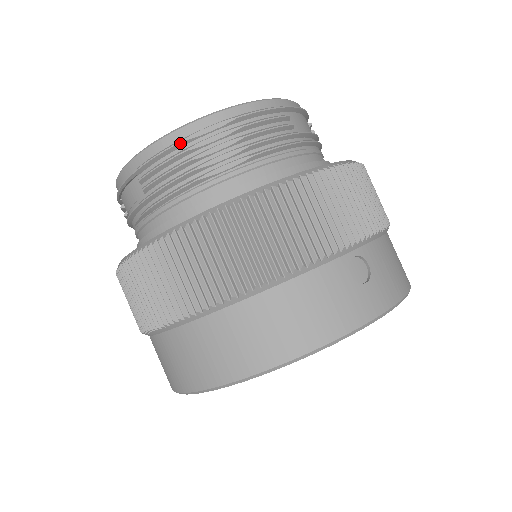
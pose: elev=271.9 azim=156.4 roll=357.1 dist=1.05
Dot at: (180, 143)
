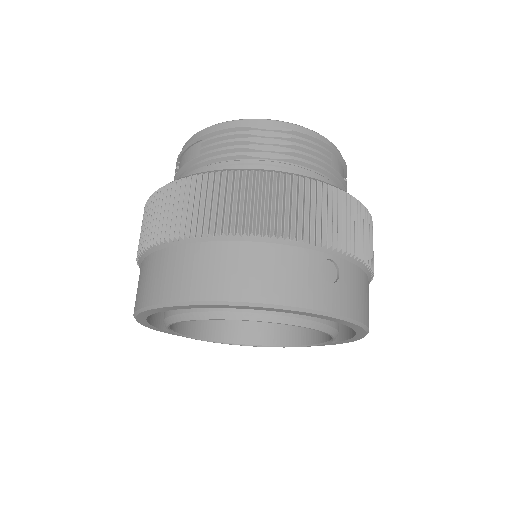
Dot at: (244, 127)
